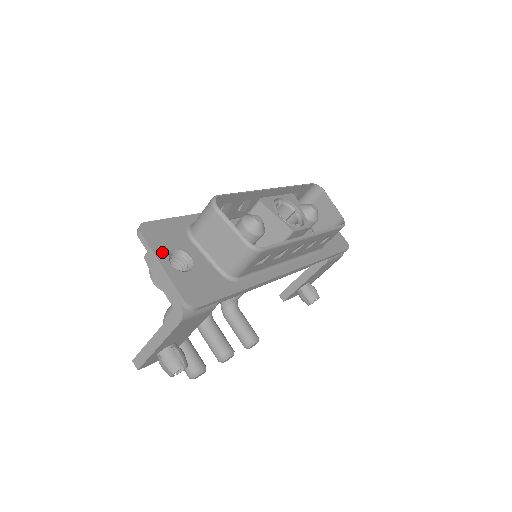
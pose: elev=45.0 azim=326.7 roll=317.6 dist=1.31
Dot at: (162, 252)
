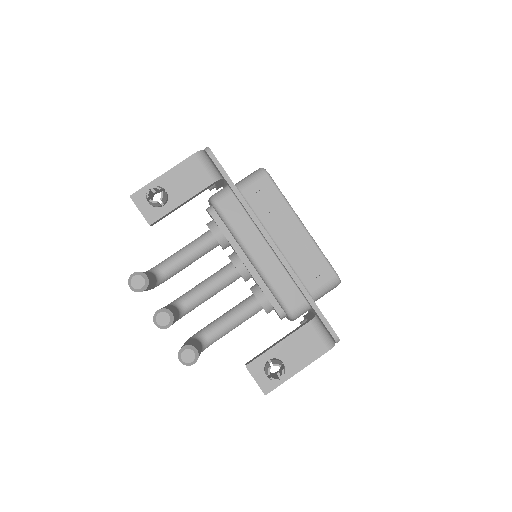
Dot at: occluded
